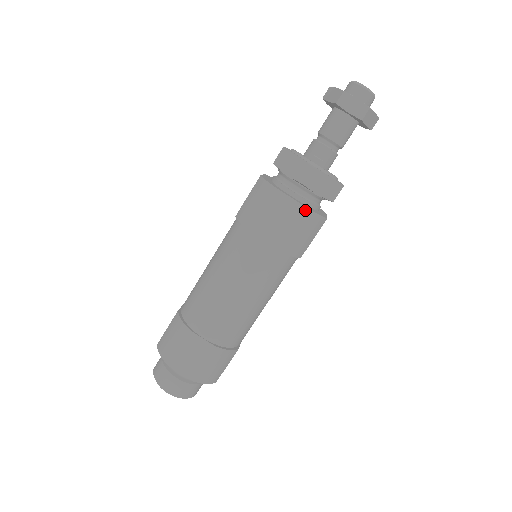
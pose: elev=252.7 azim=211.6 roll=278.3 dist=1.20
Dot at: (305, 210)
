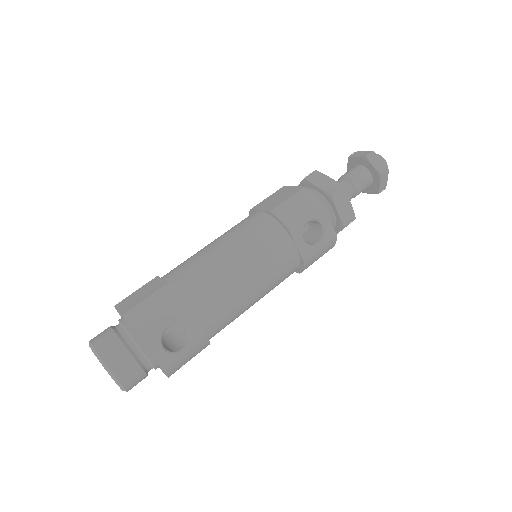
Dot at: (300, 188)
